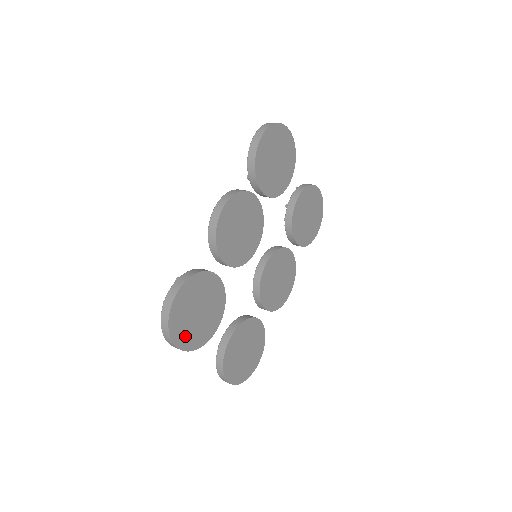
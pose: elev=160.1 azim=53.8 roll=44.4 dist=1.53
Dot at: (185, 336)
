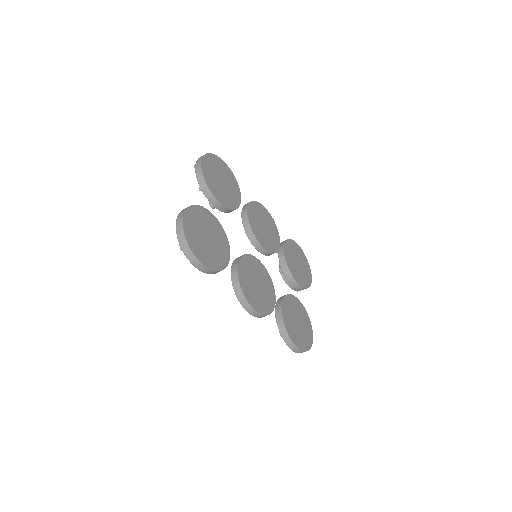
Dot at: (209, 166)
